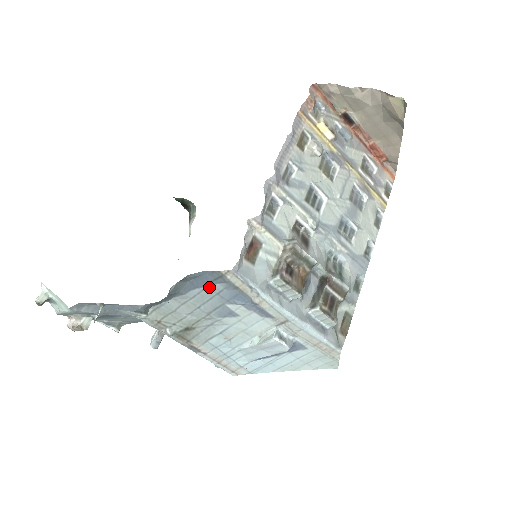
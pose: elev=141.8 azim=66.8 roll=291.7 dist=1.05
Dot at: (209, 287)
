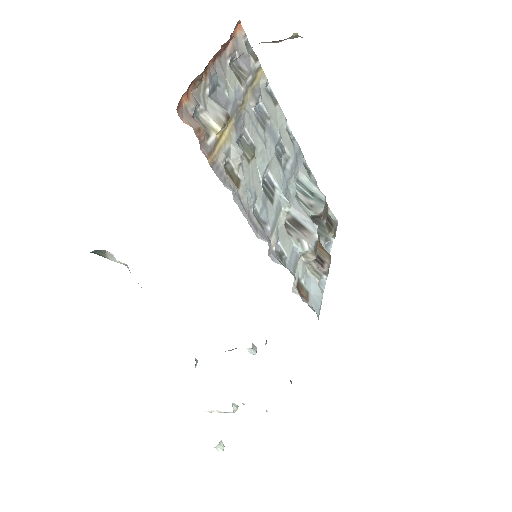
Dot at: occluded
